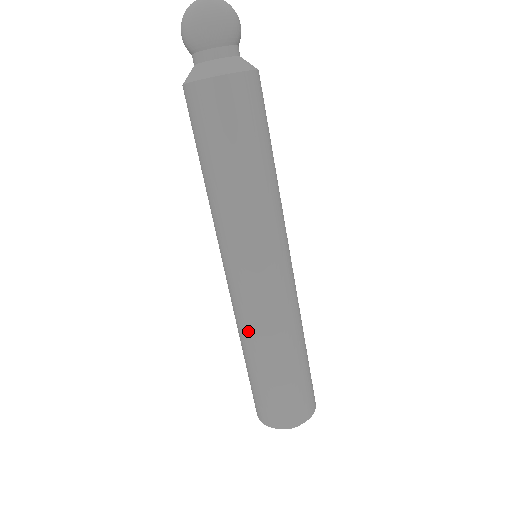
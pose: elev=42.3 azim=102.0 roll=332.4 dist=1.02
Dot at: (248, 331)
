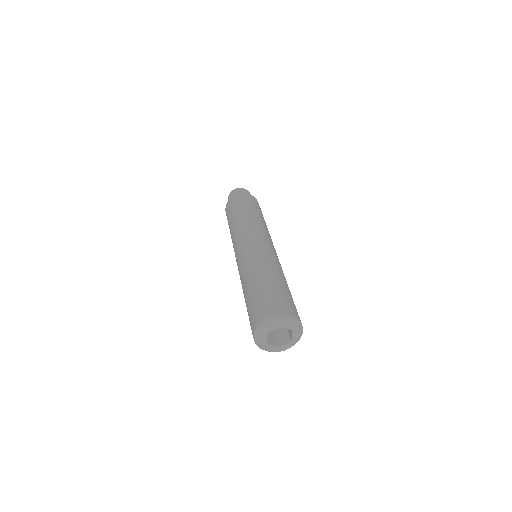
Dot at: (241, 283)
